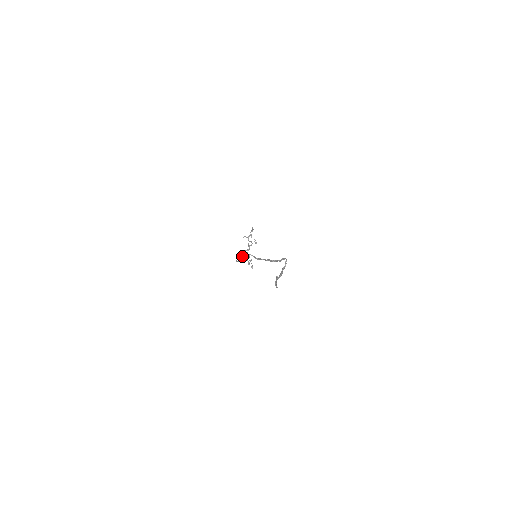
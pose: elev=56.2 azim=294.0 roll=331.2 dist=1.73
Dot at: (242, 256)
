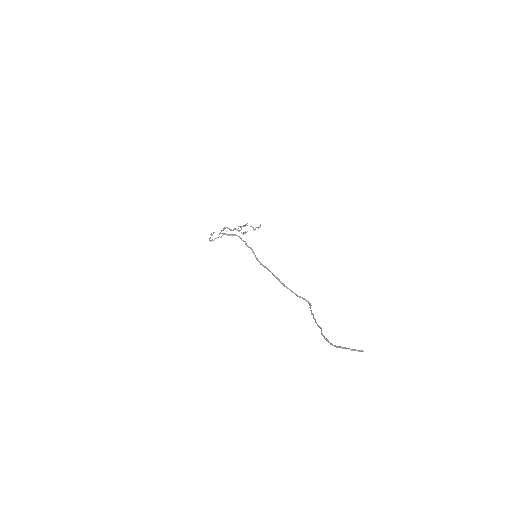
Dot at: (223, 230)
